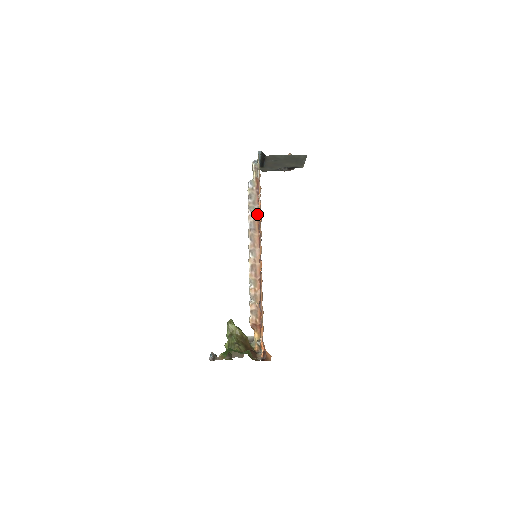
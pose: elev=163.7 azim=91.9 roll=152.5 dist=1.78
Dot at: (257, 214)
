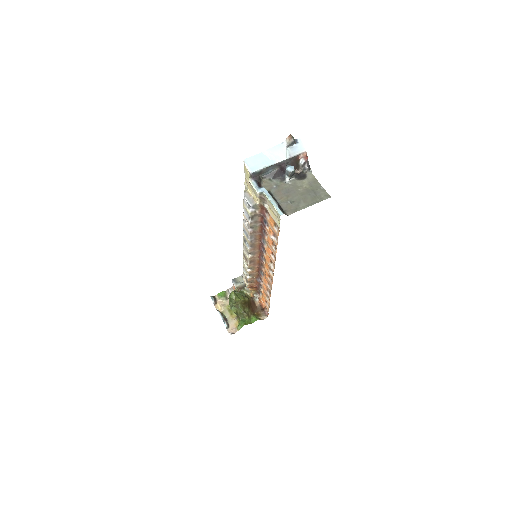
Dot at: (259, 230)
